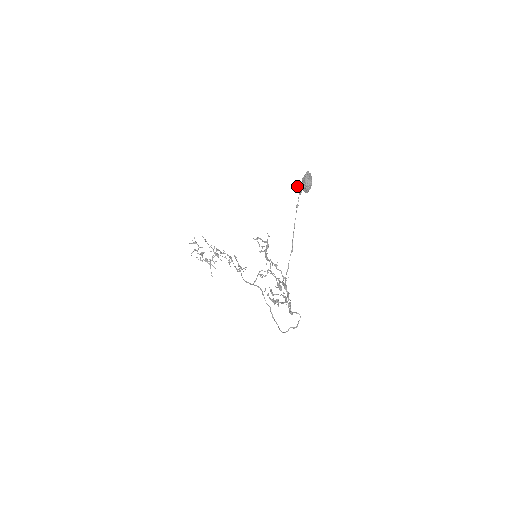
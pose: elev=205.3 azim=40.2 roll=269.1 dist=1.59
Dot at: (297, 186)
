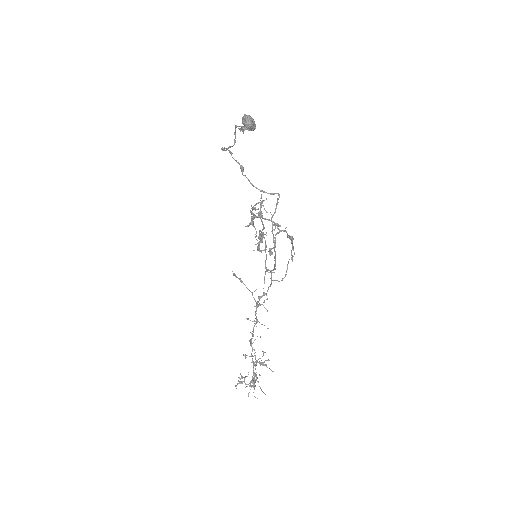
Dot at: (240, 130)
